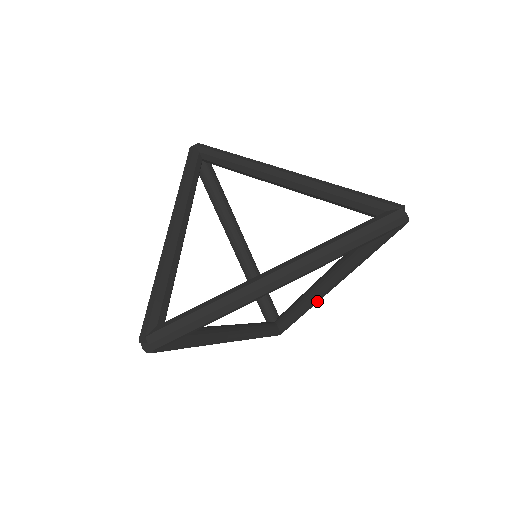
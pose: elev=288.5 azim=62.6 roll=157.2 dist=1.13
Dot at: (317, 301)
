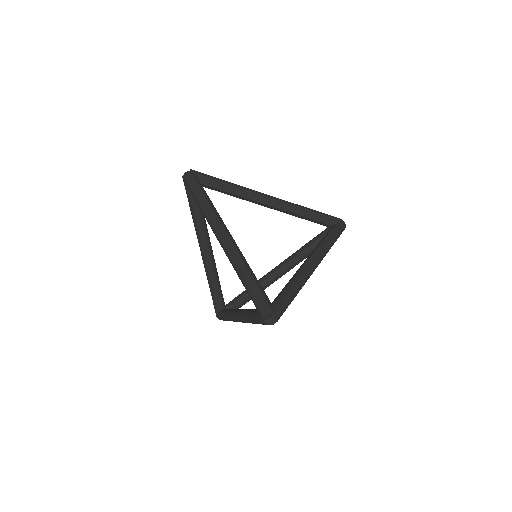
Dot at: (268, 286)
